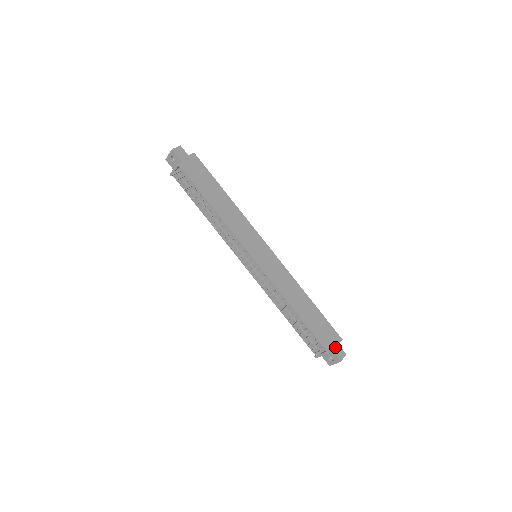
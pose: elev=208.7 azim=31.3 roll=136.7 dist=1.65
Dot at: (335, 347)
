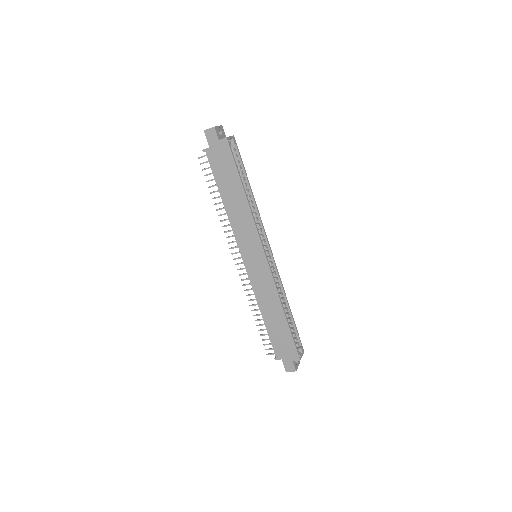
Dot at: (287, 361)
